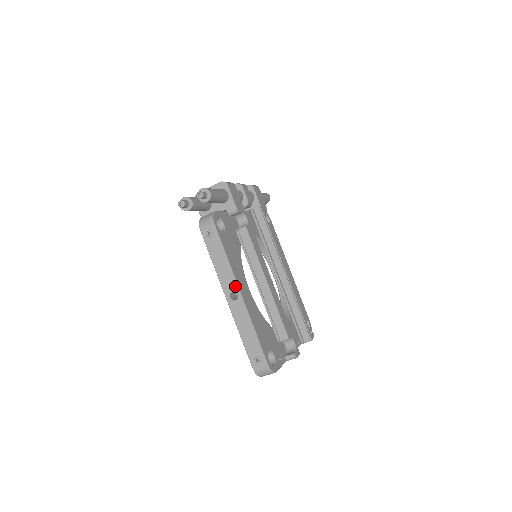
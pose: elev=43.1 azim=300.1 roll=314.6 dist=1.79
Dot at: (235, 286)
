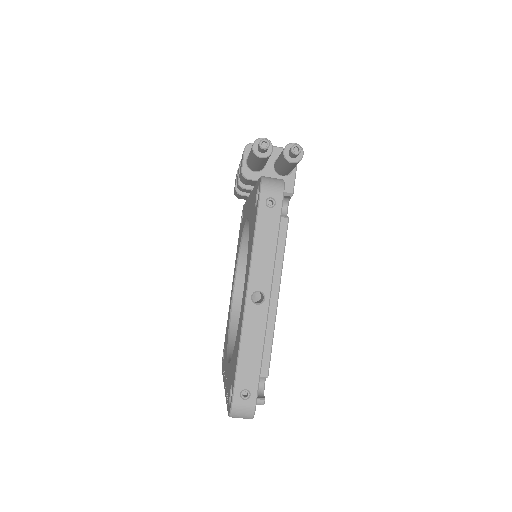
Dot at: (268, 286)
